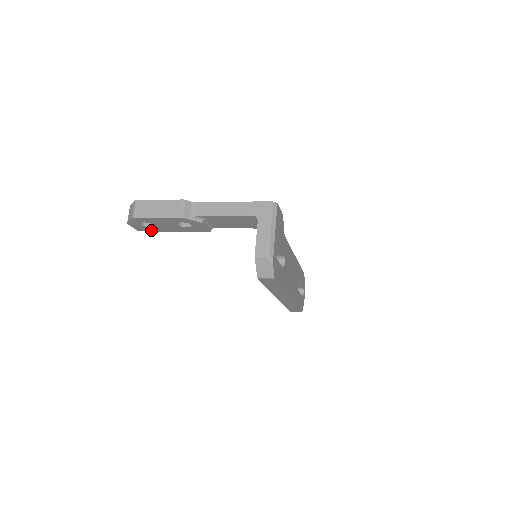
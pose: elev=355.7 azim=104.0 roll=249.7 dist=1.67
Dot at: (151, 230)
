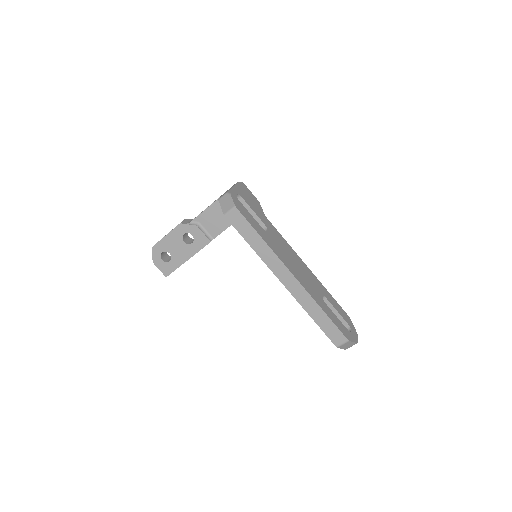
Dot at: (173, 269)
